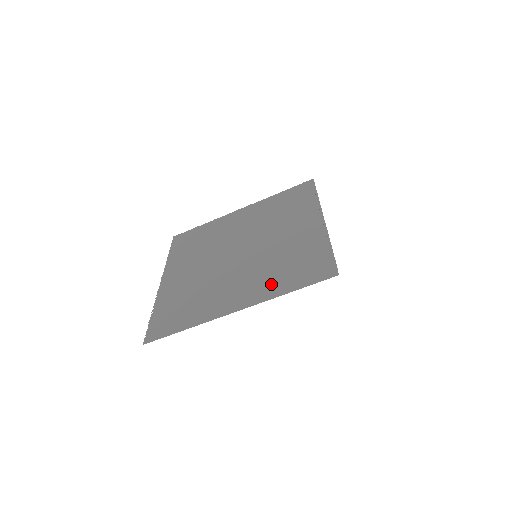
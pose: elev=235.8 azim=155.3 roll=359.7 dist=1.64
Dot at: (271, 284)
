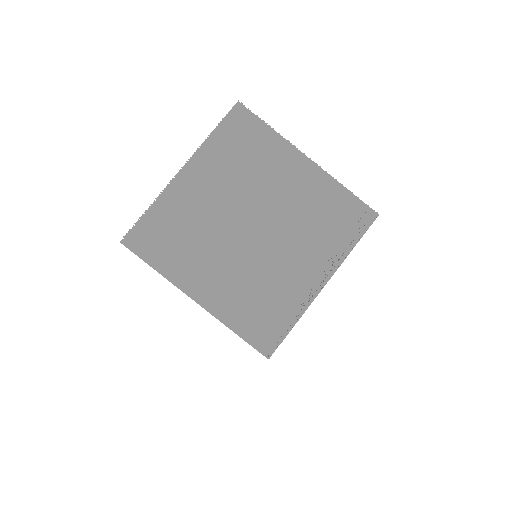
Dot at: (234, 307)
